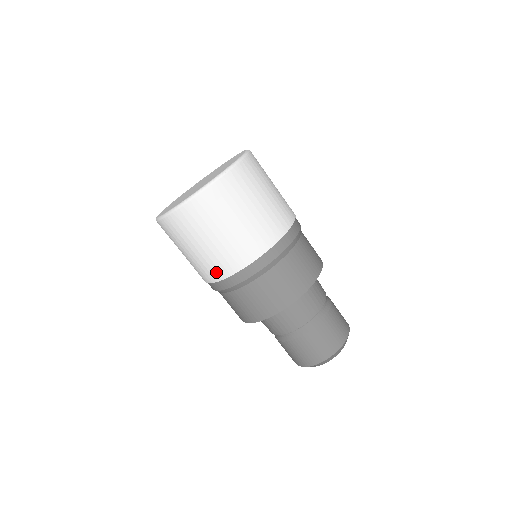
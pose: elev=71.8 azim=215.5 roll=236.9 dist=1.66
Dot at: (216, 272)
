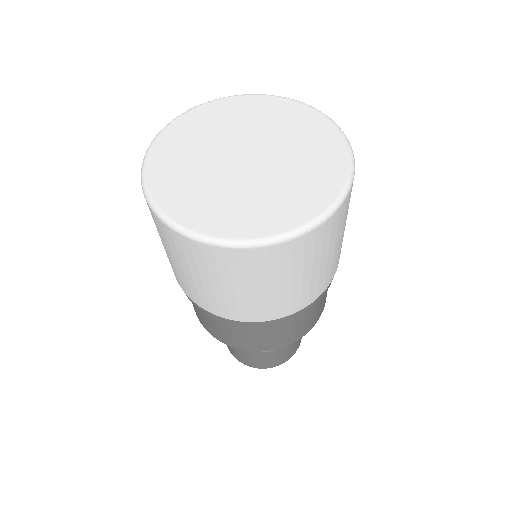
Dot at: (211, 306)
